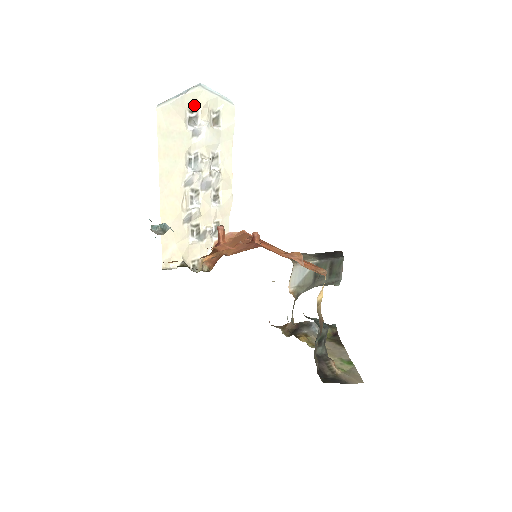
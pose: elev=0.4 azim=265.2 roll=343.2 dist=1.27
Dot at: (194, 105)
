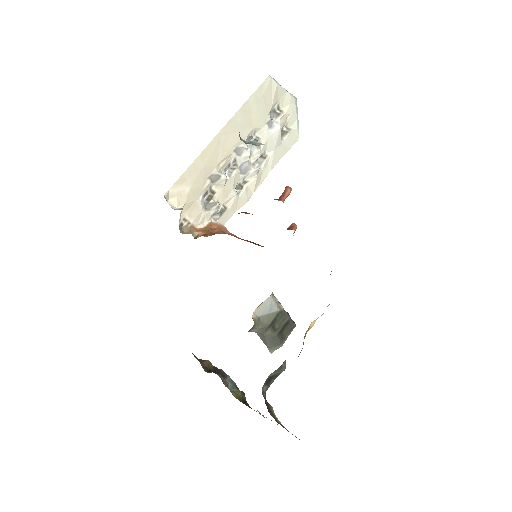
Dot at: (283, 106)
